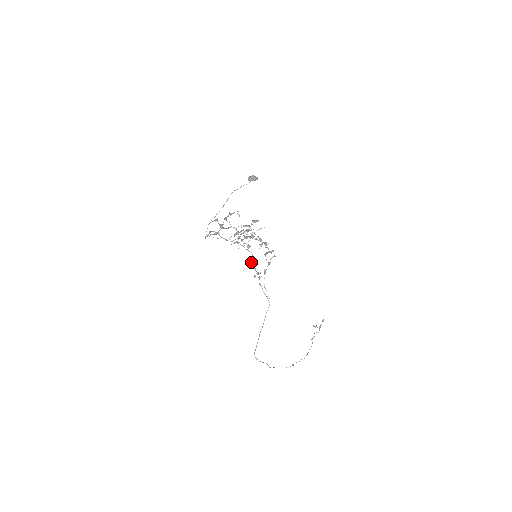
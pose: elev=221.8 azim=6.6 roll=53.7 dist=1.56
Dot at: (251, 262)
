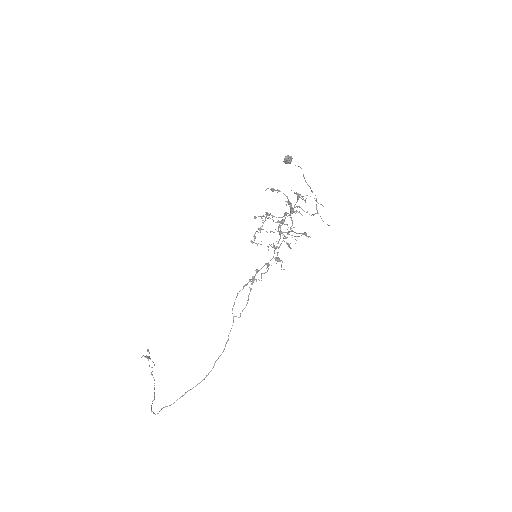
Dot at: (268, 264)
